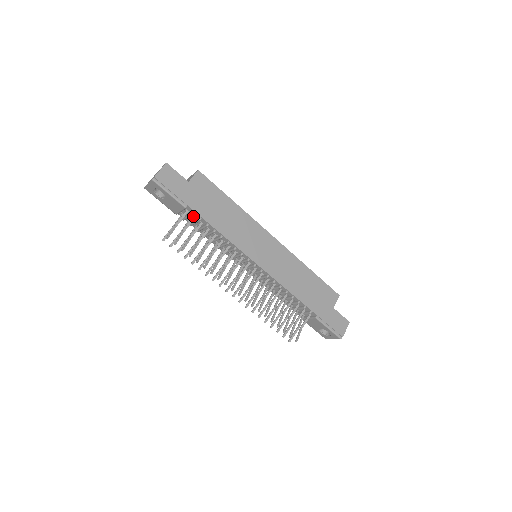
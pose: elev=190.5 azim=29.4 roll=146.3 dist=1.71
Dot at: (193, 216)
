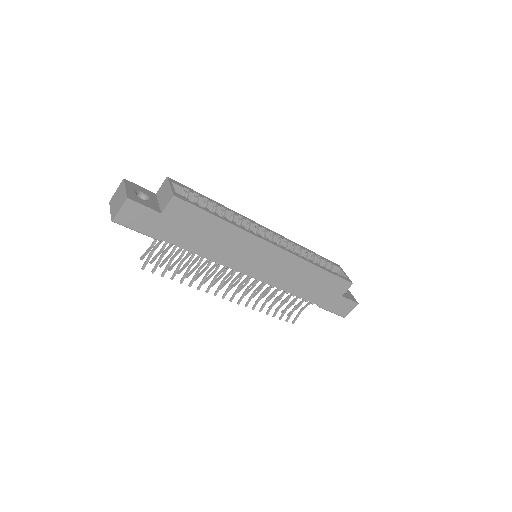
Dot at: occluded
